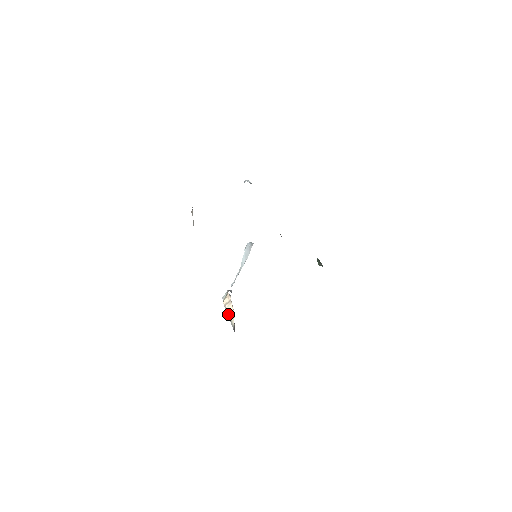
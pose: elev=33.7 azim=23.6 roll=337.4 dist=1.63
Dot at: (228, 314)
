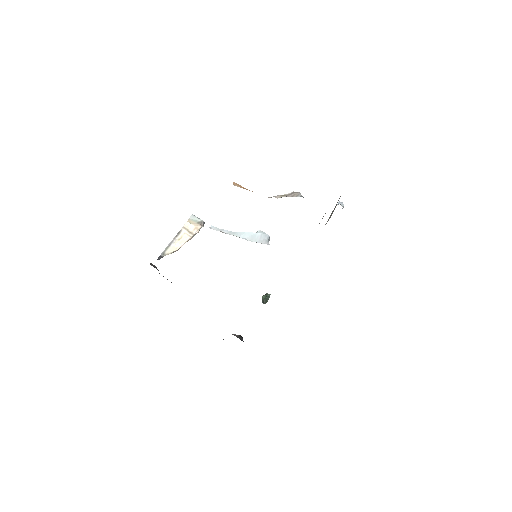
Dot at: (176, 238)
